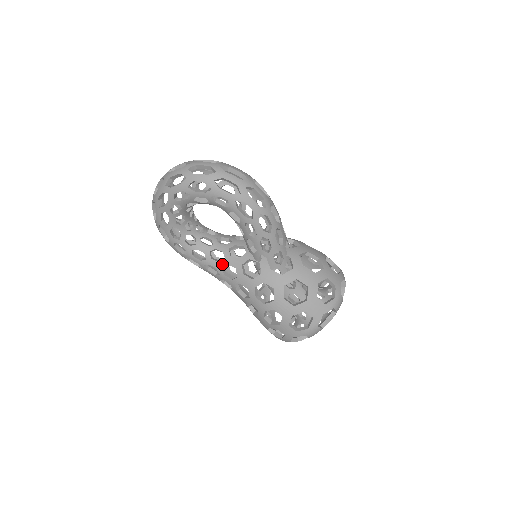
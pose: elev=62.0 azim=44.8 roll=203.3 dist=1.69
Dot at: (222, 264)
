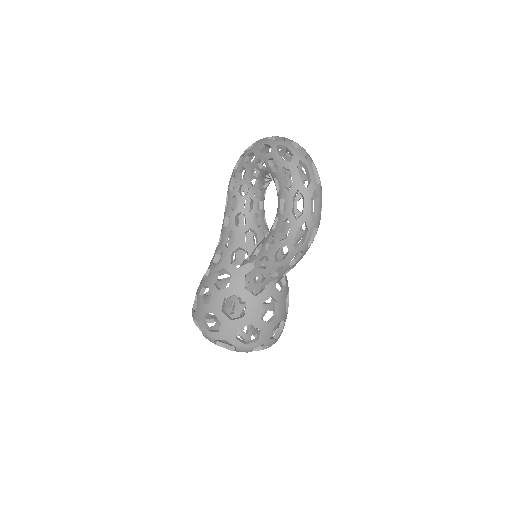
Dot at: (234, 228)
